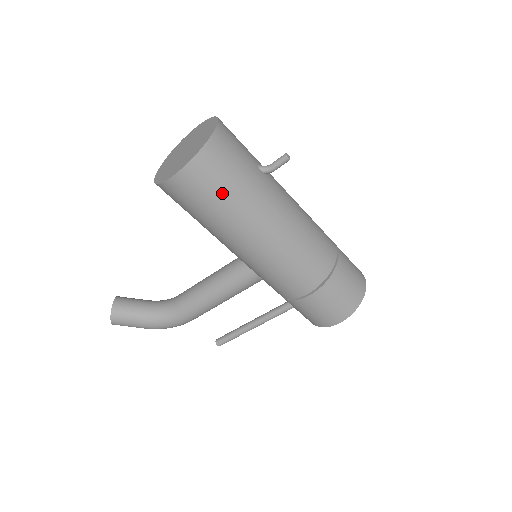
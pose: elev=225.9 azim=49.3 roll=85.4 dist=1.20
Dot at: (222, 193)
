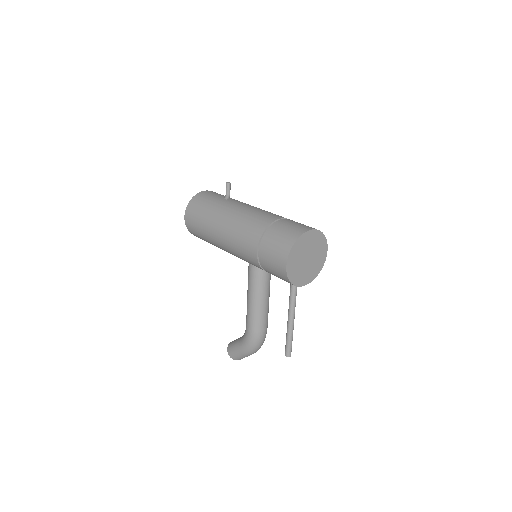
Dot at: (199, 216)
